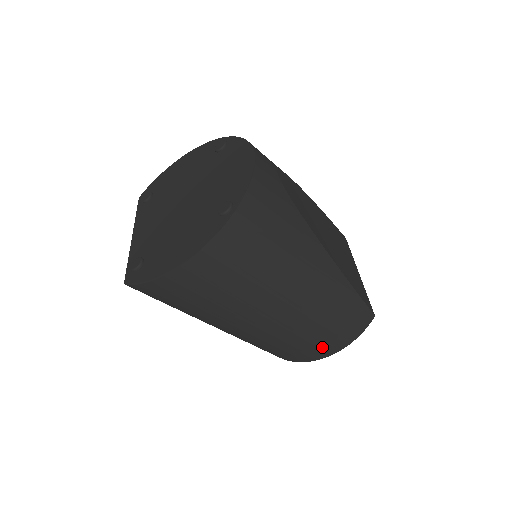
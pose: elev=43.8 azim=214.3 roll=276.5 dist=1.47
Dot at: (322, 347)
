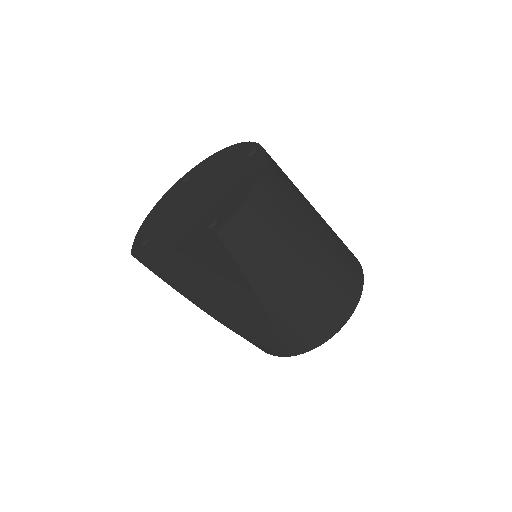
Dot at: (354, 282)
